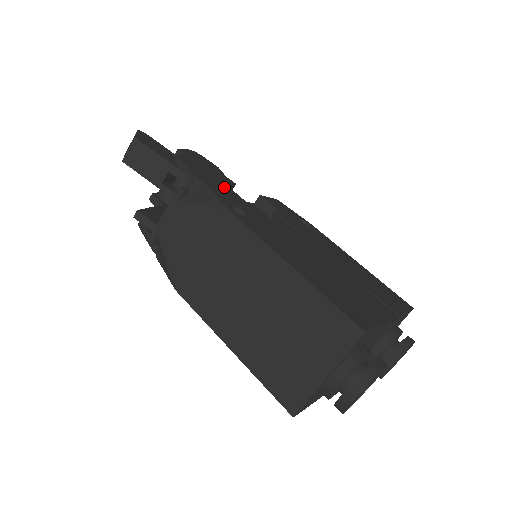
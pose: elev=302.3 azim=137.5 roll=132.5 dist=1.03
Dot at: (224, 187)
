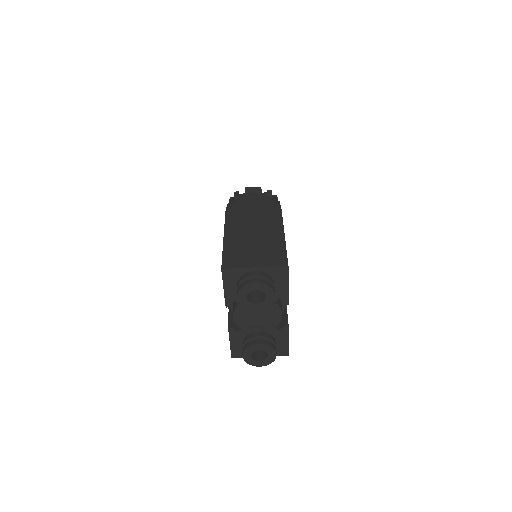
Dot at: occluded
